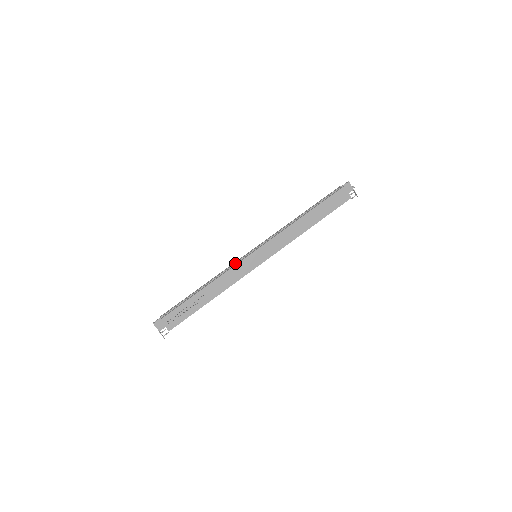
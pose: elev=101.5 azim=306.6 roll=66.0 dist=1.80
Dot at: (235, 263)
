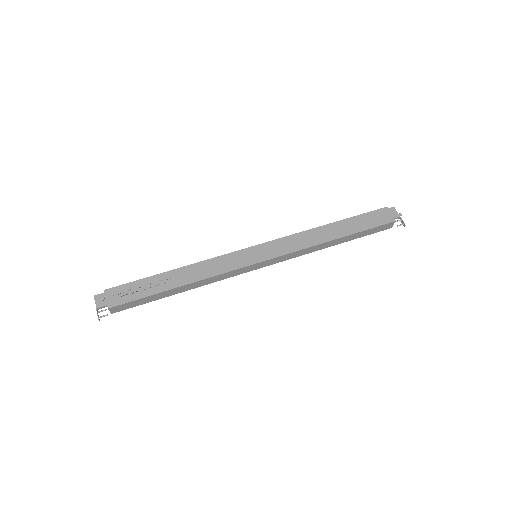
Dot at: occluded
